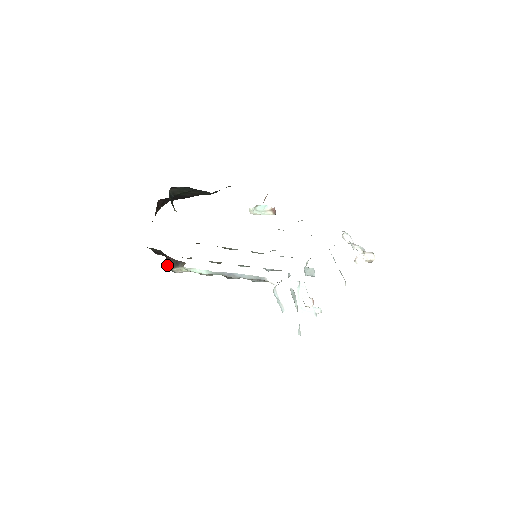
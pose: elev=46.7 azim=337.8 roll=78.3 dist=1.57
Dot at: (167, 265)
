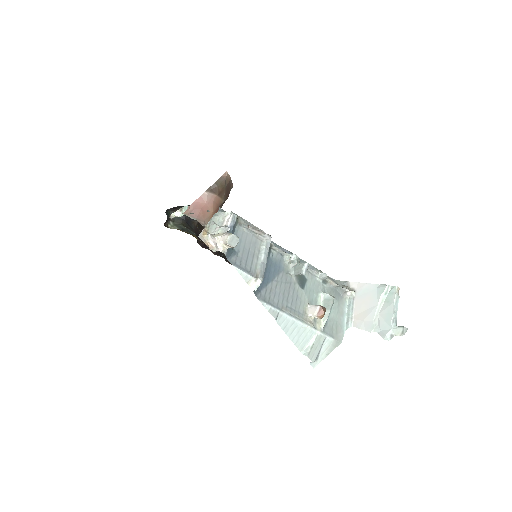
Dot at: occluded
